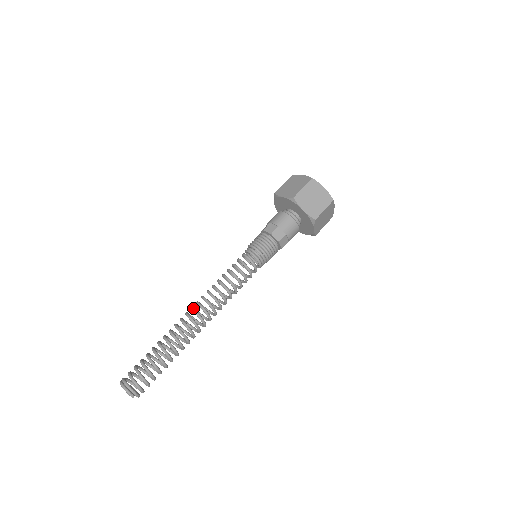
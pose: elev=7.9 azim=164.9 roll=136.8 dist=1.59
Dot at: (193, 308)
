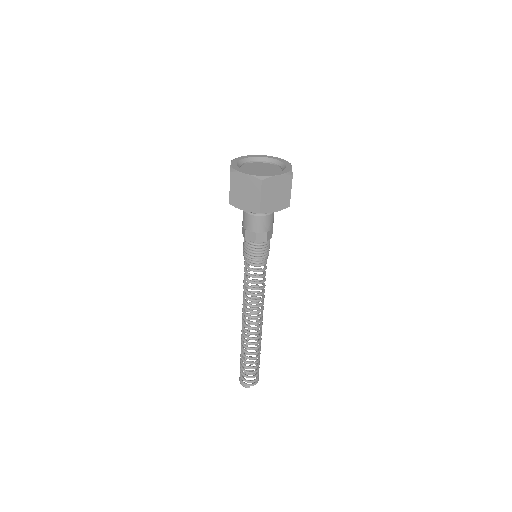
Dot at: (242, 320)
